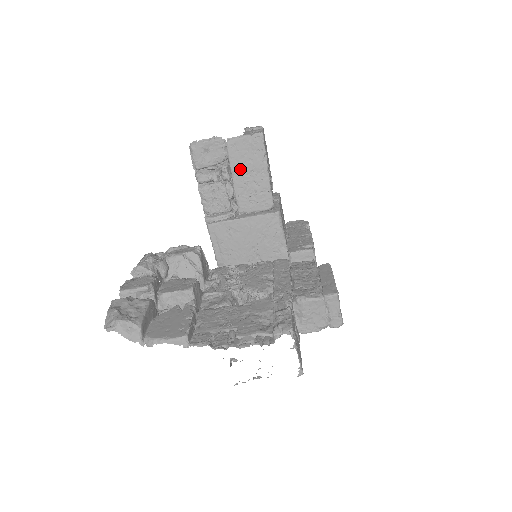
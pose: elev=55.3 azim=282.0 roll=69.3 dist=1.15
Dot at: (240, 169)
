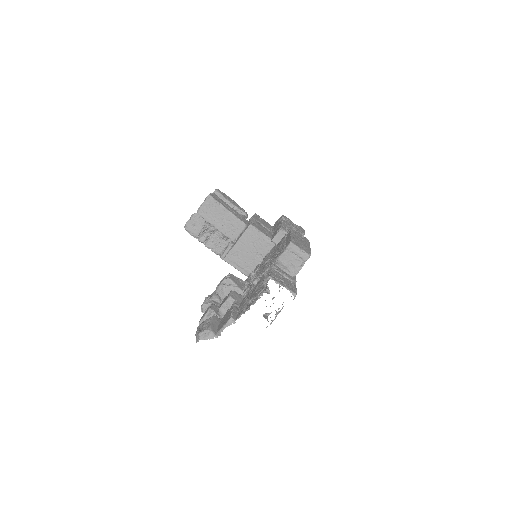
Dot at: (214, 220)
